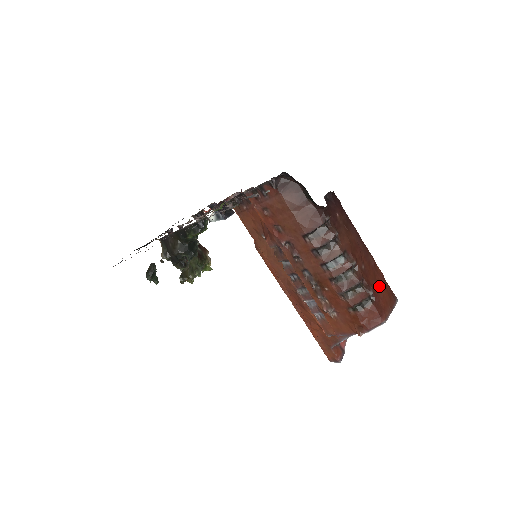
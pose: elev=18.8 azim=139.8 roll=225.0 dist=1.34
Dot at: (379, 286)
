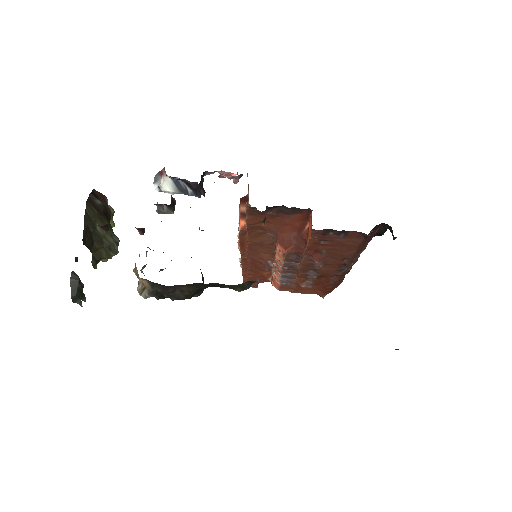
Dot at: occluded
